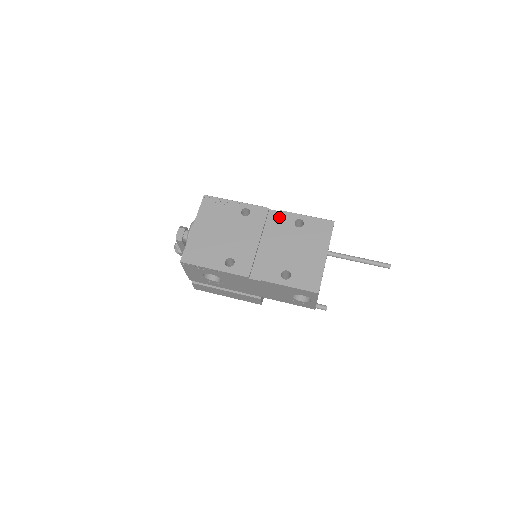
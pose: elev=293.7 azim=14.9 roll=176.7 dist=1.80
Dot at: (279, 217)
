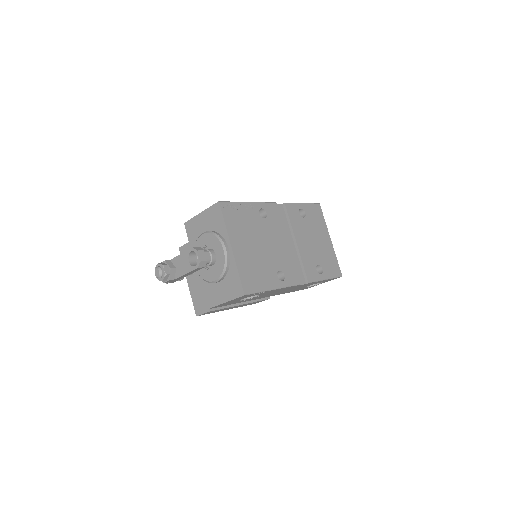
Dot at: (288, 211)
